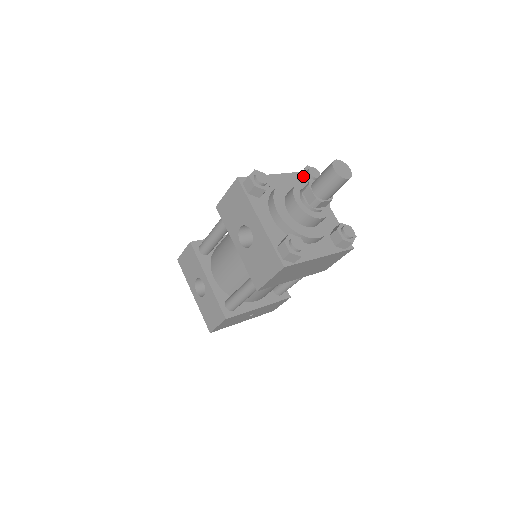
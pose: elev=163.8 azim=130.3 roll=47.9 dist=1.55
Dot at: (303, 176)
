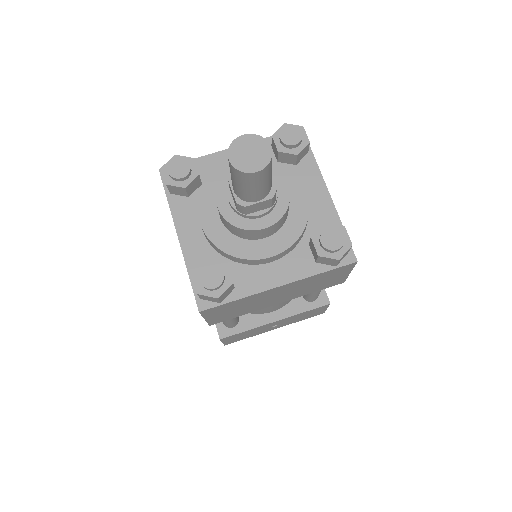
Dot at: (273, 144)
